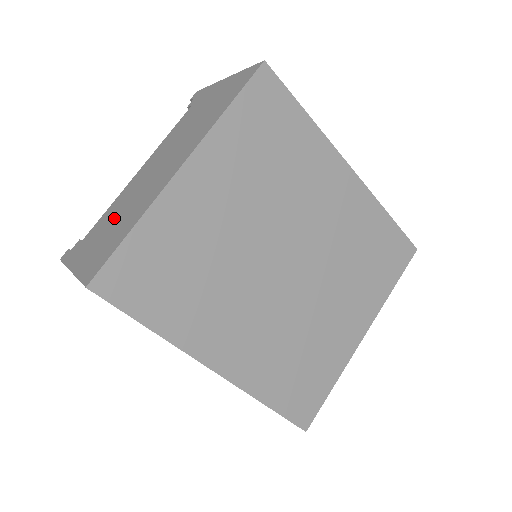
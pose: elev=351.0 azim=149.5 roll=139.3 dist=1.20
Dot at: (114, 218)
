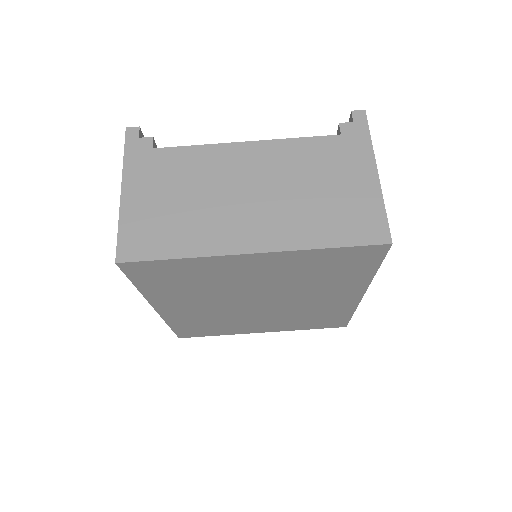
Dot at: (185, 190)
